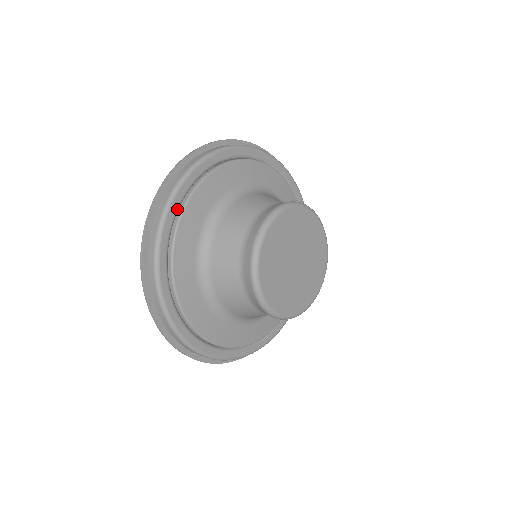
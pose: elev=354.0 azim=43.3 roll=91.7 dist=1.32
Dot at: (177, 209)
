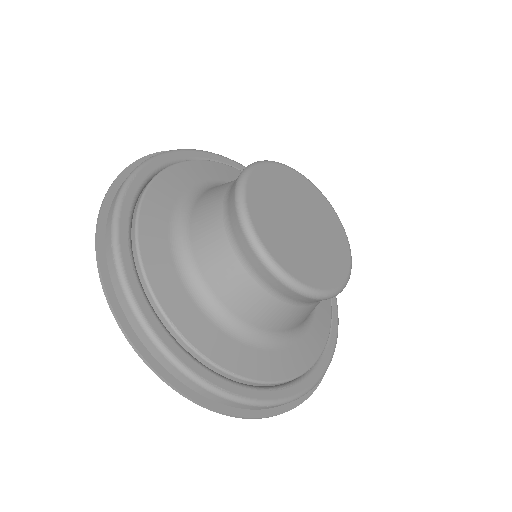
Dot at: (149, 175)
